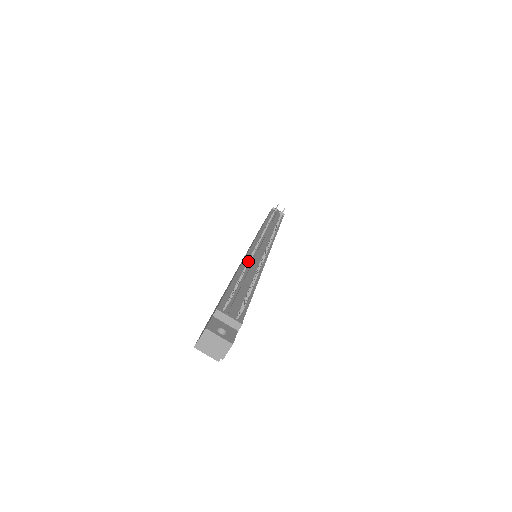
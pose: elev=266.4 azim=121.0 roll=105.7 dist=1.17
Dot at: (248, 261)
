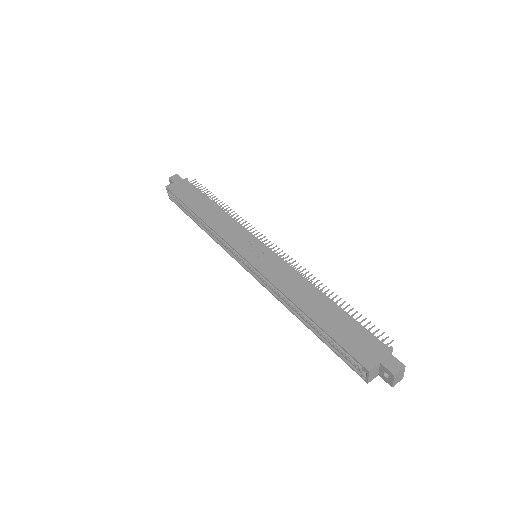
Dot at: (316, 282)
